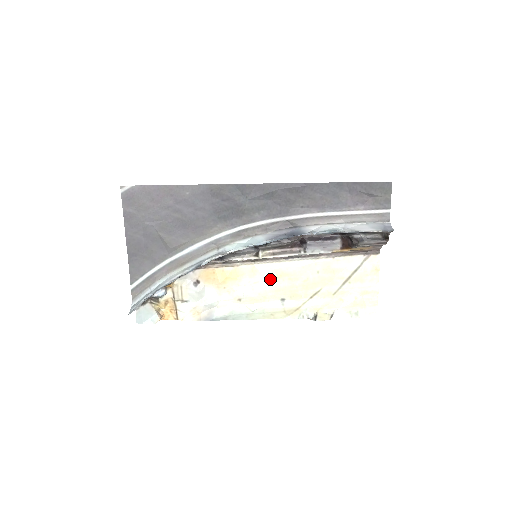
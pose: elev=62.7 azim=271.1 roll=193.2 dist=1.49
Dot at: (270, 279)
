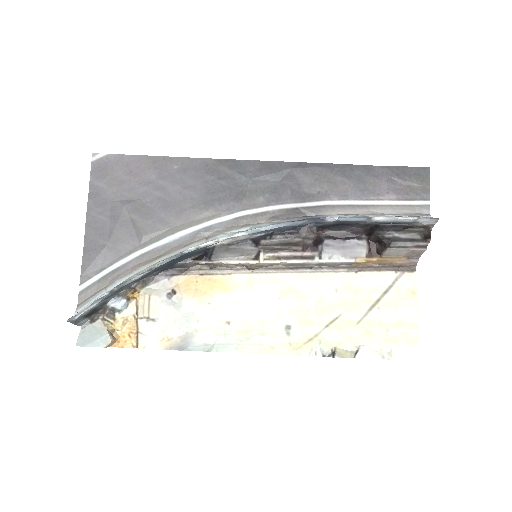
Dot at: (272, 295)
